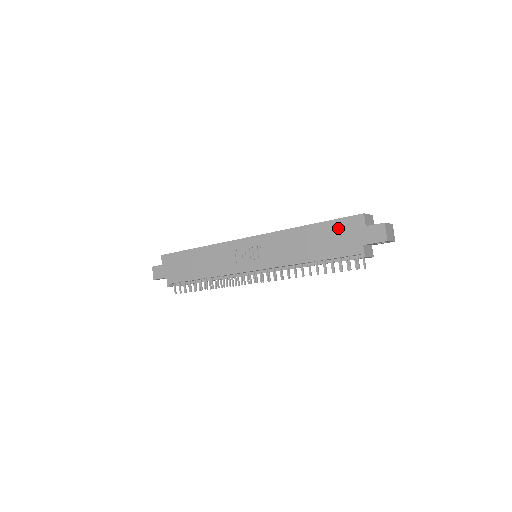
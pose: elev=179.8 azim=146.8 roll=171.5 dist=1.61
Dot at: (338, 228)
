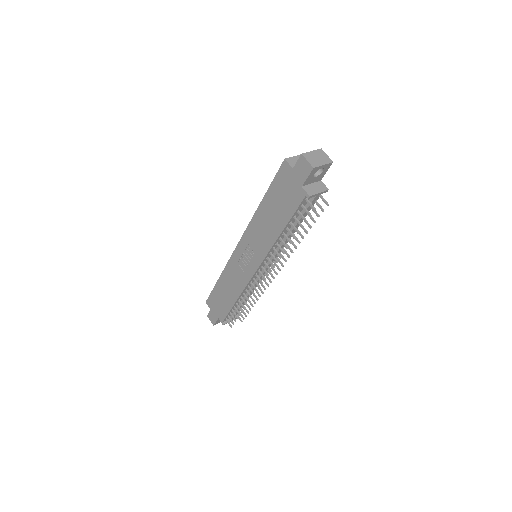
Dot at: (278, 187)
